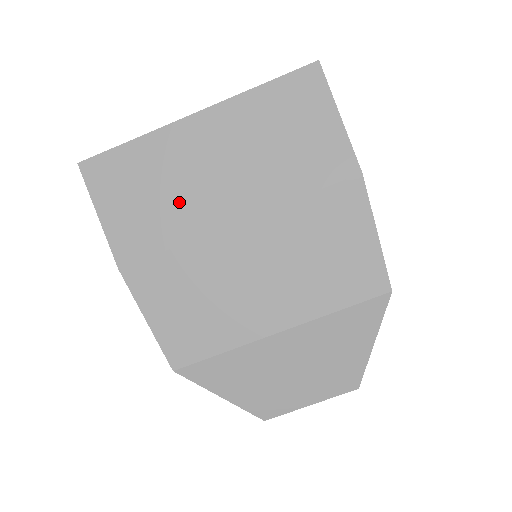
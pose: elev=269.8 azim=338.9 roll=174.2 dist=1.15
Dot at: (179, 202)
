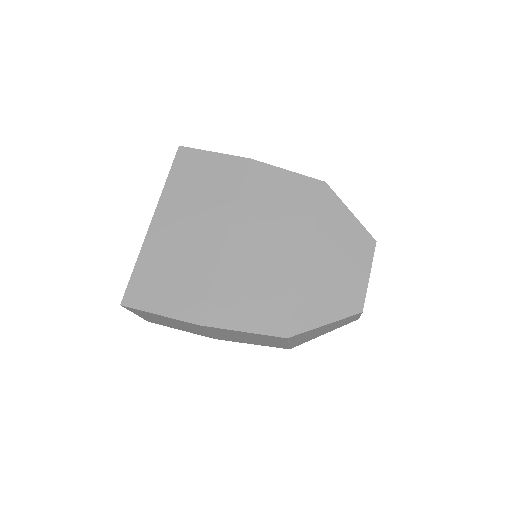
Dot at: (190, 261)
